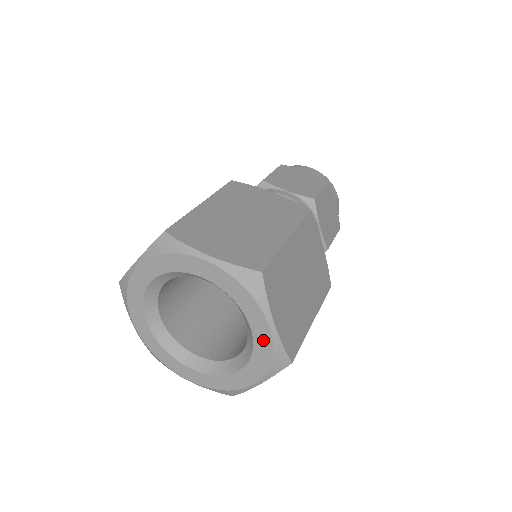
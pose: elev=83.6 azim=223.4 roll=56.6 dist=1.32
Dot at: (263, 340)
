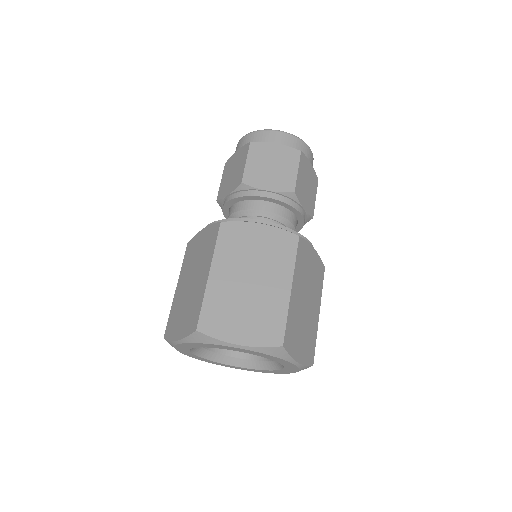
Dot at: (291, 367)
